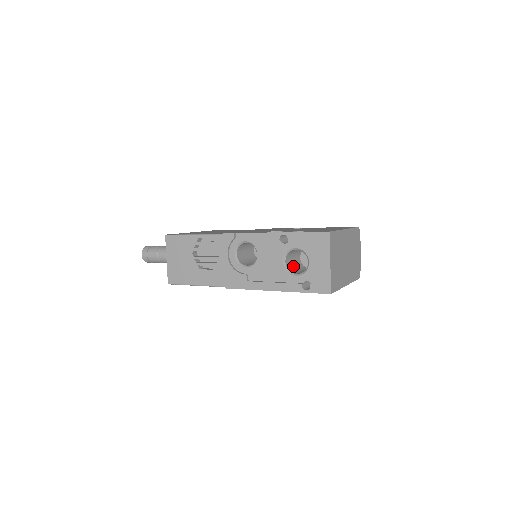
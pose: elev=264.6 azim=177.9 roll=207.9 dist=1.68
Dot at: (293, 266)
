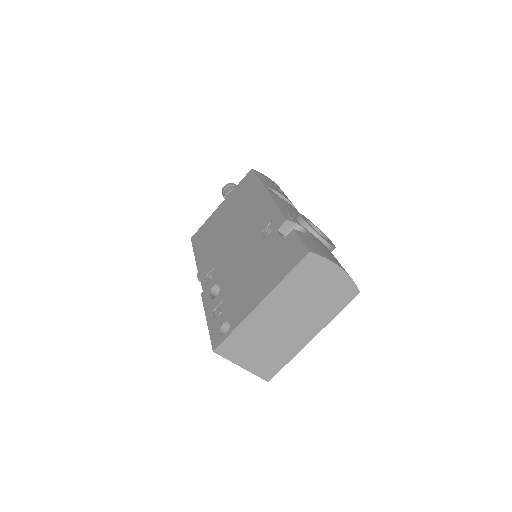
Dot at: occluded
